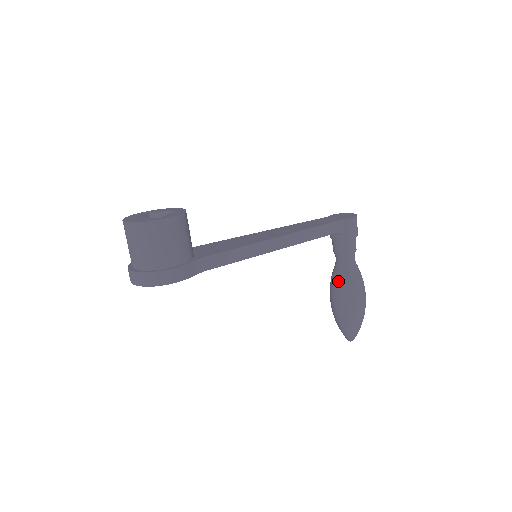
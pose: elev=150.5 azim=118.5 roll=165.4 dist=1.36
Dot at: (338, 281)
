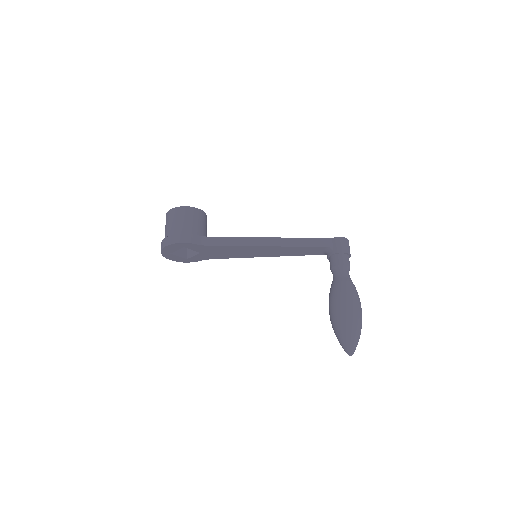
Dot at: (331, 290)
